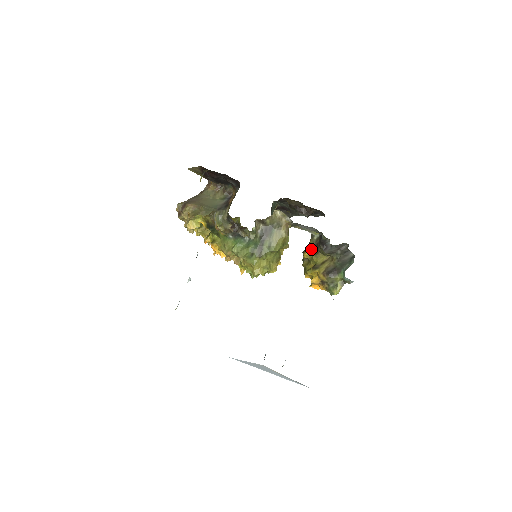
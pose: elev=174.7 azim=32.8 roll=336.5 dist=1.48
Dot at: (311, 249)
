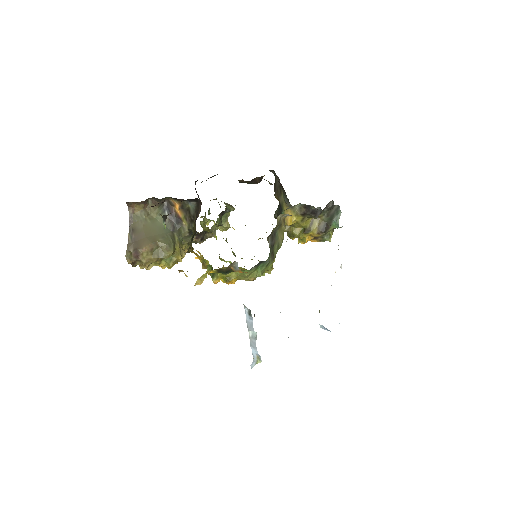
Dot at: (296, 218)
